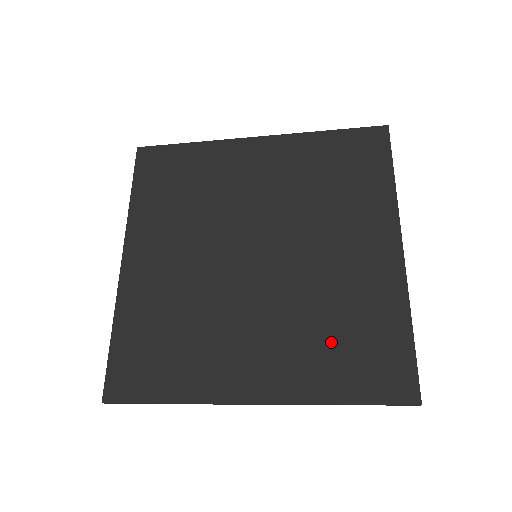
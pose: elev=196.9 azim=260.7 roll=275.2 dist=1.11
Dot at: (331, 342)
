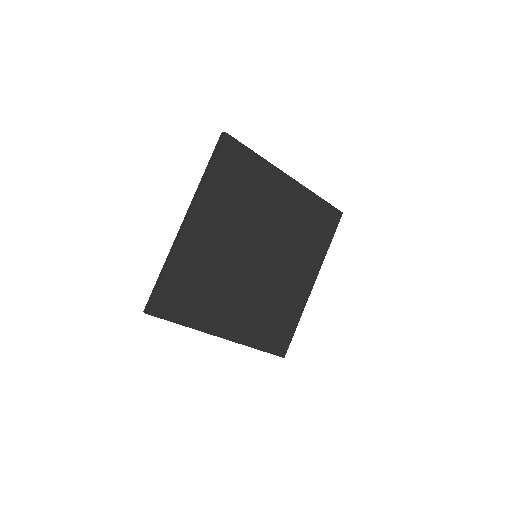
Dot at: (267, 319)
